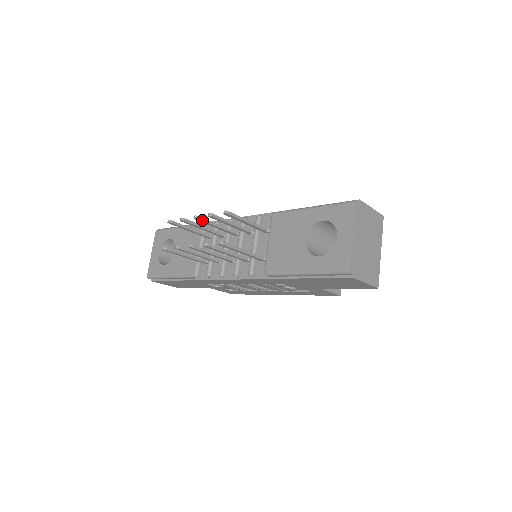
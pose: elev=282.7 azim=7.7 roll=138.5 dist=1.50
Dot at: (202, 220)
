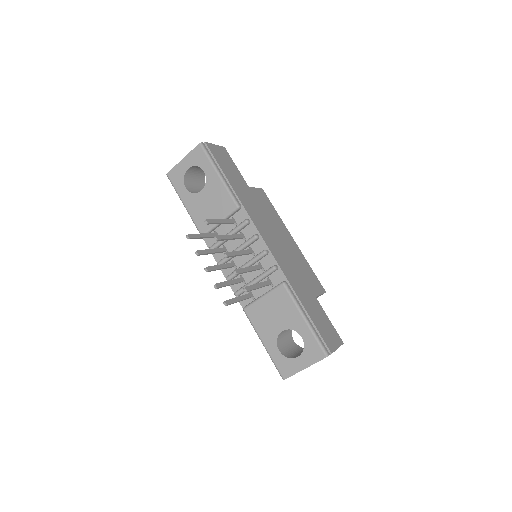
Dot at: occluded
